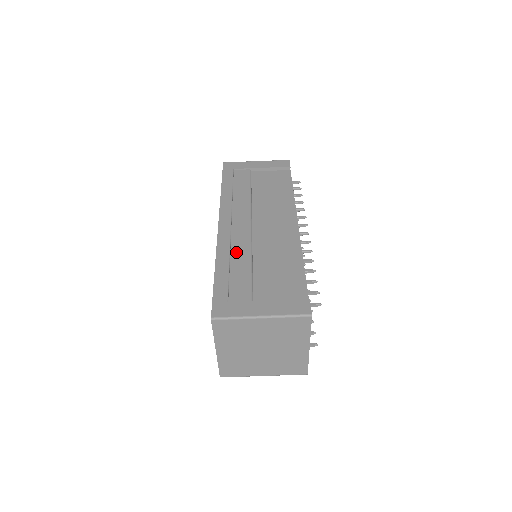
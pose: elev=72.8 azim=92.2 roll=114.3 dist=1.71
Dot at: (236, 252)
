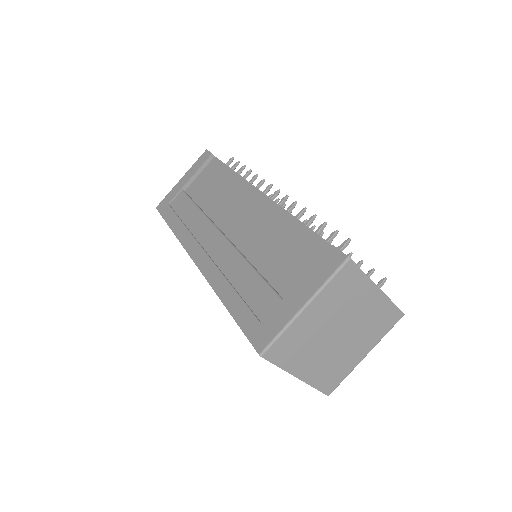
Dot at: (229, 271)
